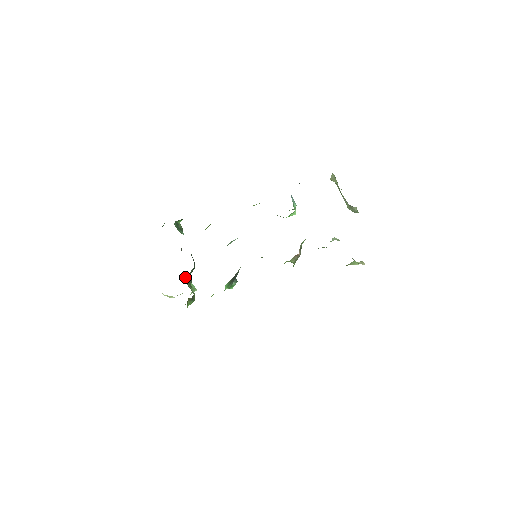
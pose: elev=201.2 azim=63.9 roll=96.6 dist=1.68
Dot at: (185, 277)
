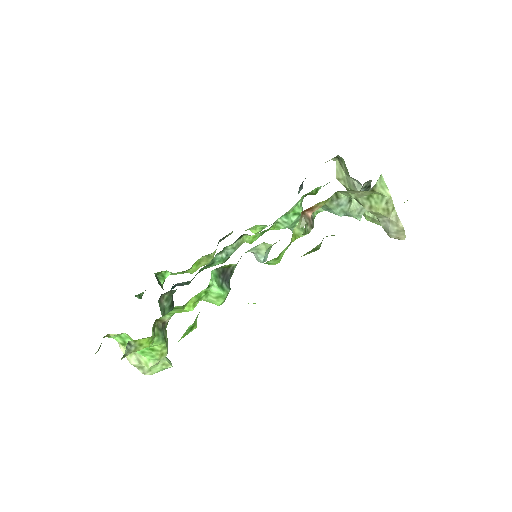
Dot at: occluded
